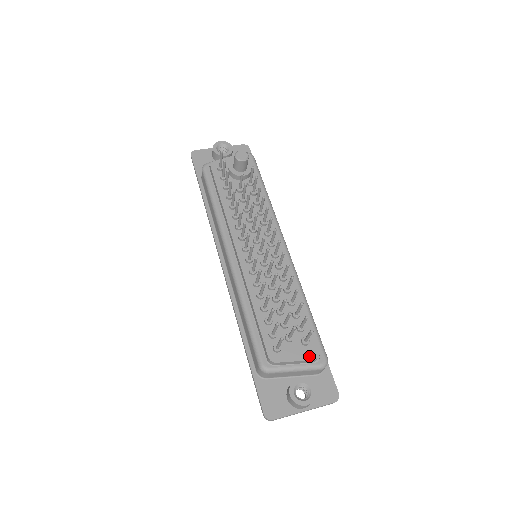
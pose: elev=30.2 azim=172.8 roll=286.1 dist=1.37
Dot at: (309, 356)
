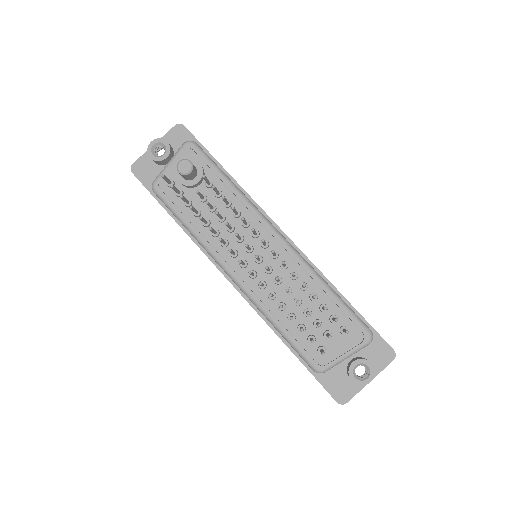
Dot at: (353, 342)
